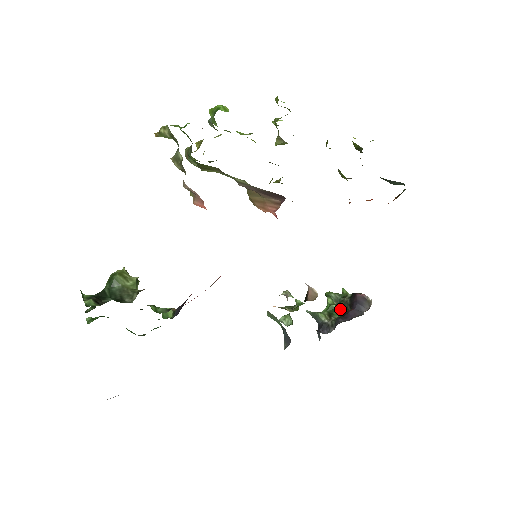
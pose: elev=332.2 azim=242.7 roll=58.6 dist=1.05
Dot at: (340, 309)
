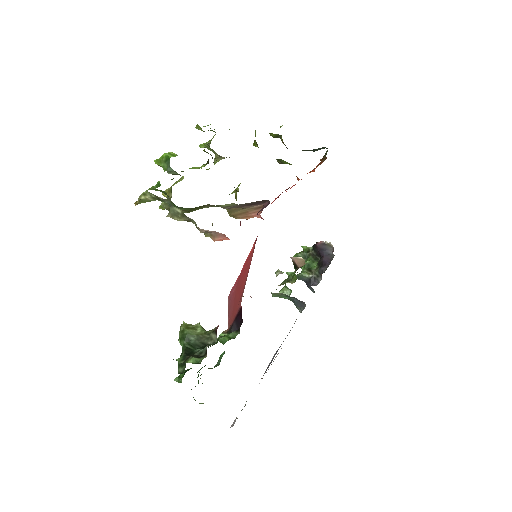
Dot at: (313, 262)
